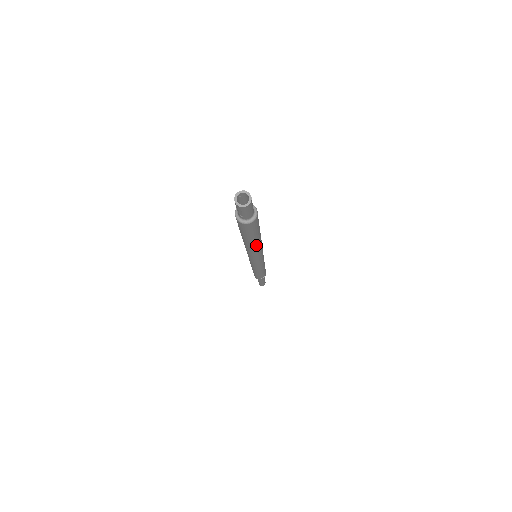
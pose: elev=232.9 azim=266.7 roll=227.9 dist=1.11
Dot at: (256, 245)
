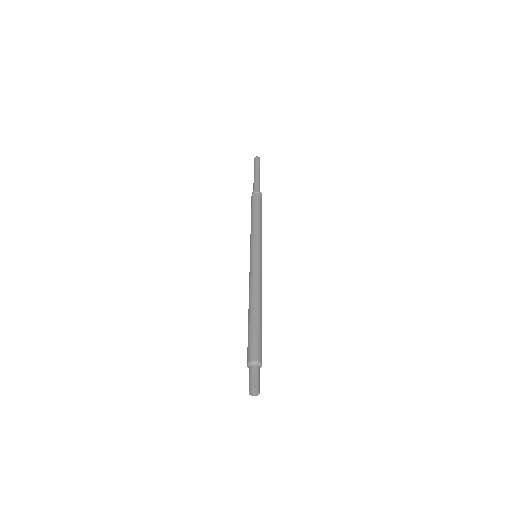
Dot at: occluded
